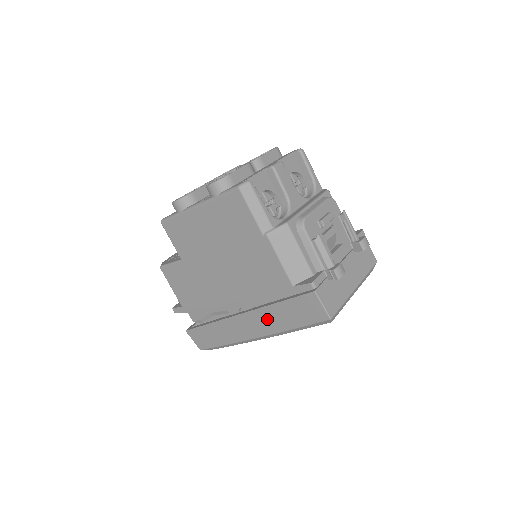
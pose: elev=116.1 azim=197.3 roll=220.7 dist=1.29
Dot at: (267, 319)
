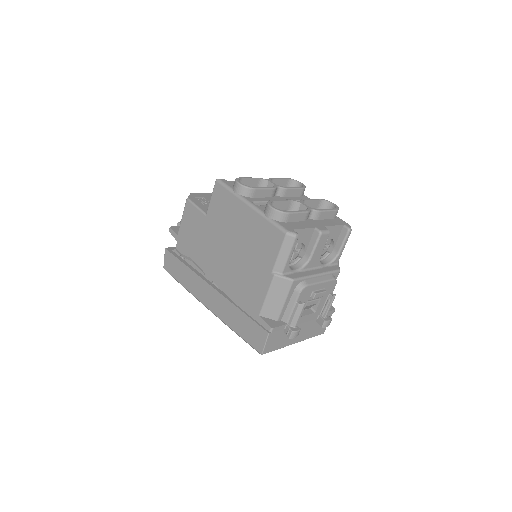
Dot at: (225, 309)
